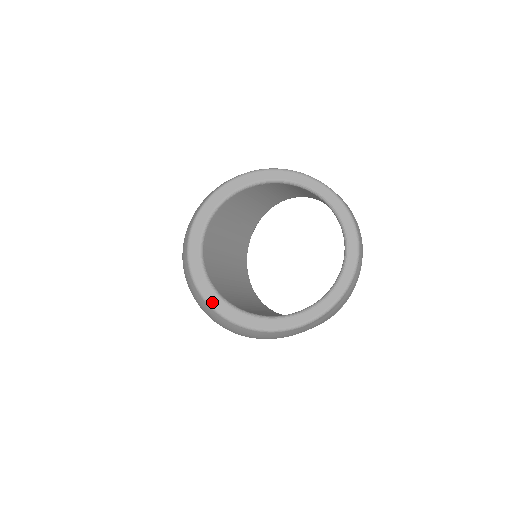
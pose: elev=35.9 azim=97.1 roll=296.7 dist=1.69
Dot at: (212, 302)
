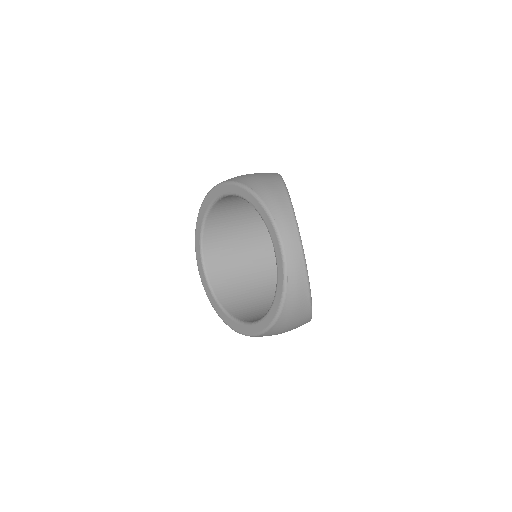
Dot at: (215, 308)
